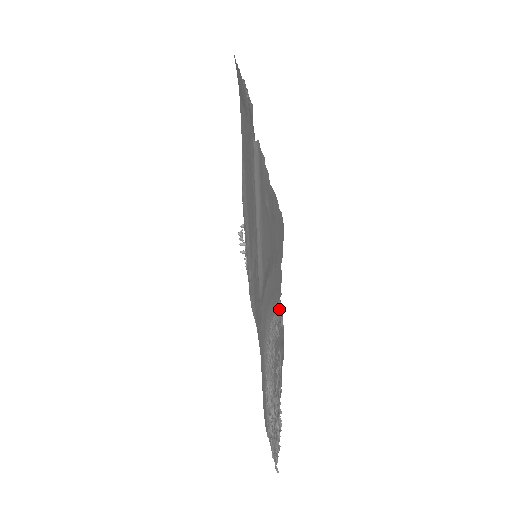
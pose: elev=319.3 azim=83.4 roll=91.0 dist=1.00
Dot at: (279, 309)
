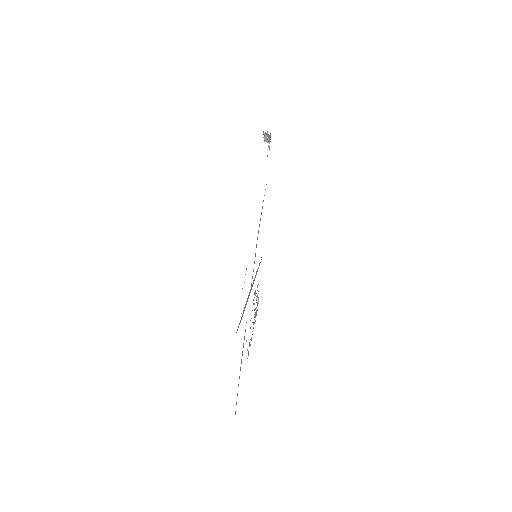
Dot at: occluded
